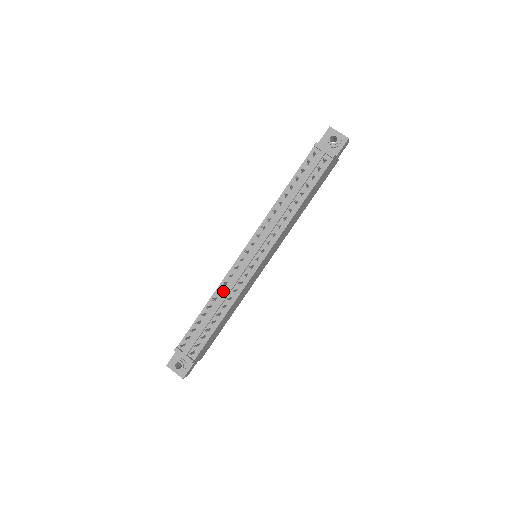
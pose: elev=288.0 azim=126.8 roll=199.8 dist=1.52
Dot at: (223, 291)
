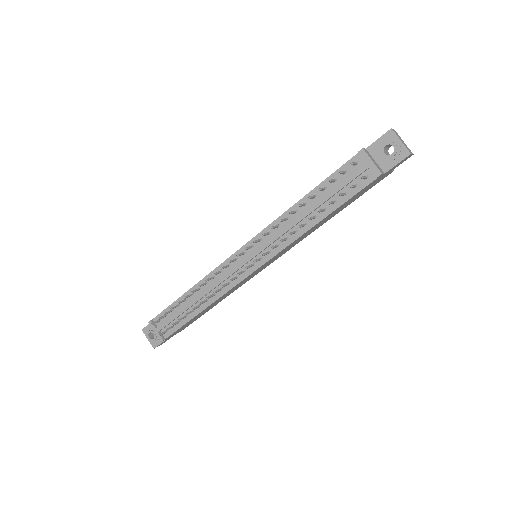
Dot at: (208, 284)
